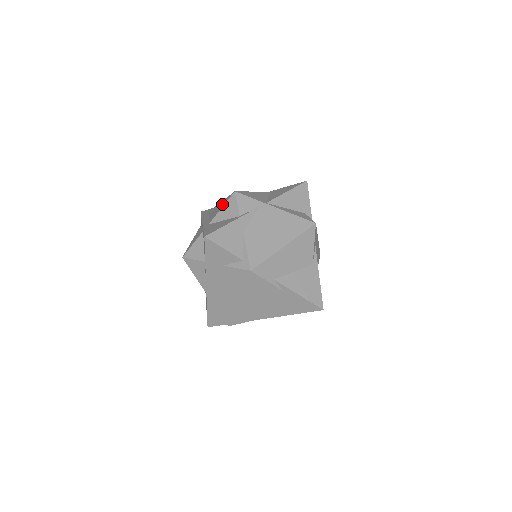
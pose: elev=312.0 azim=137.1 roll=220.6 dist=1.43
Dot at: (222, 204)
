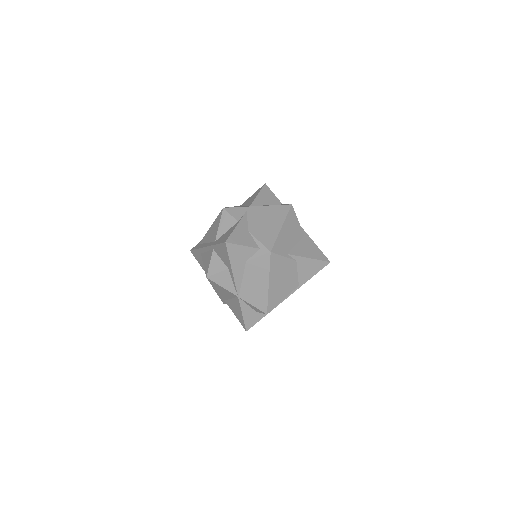
Dot at: (216, 224)
